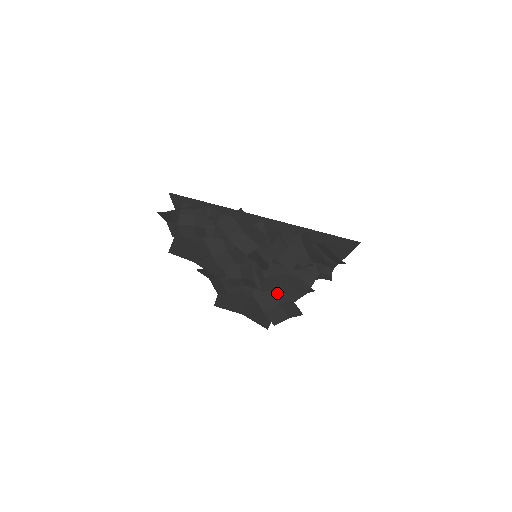
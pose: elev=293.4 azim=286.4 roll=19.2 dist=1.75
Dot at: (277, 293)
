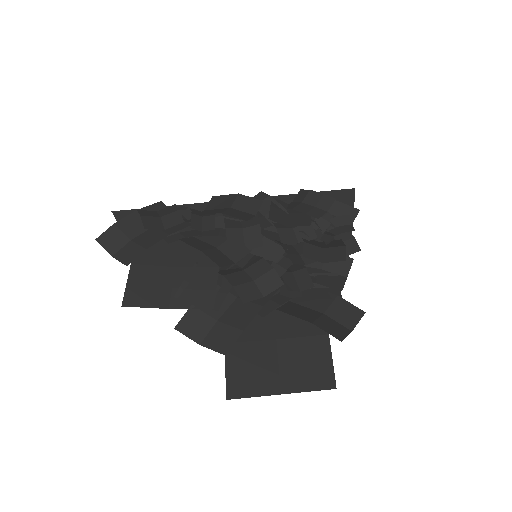
Dot at: (312, 287)
